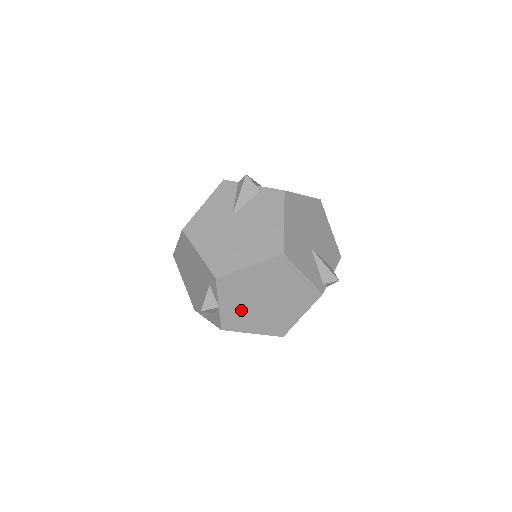
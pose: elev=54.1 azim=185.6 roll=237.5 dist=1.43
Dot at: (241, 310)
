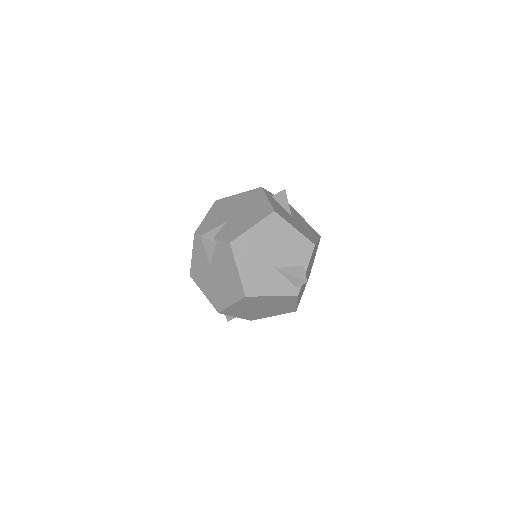
Dot at: (252, 314)
